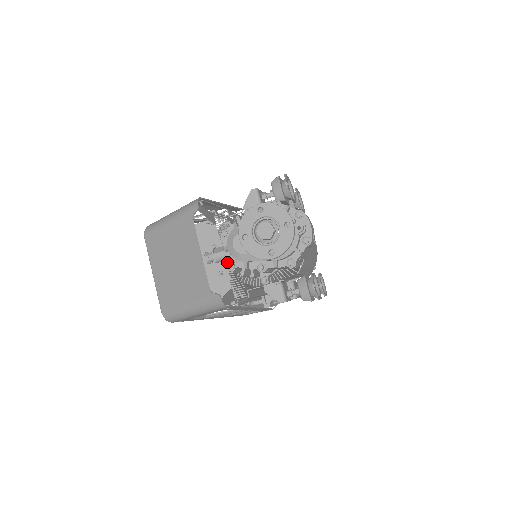
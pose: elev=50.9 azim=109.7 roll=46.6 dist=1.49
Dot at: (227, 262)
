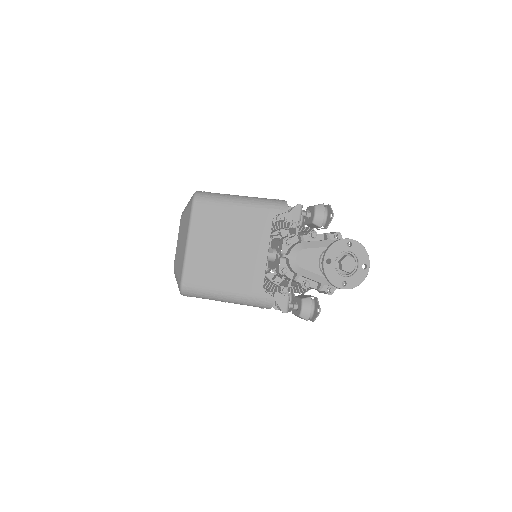
Dot at: occluded
